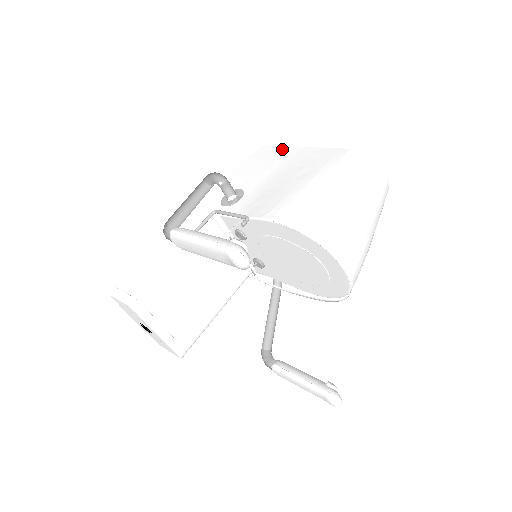
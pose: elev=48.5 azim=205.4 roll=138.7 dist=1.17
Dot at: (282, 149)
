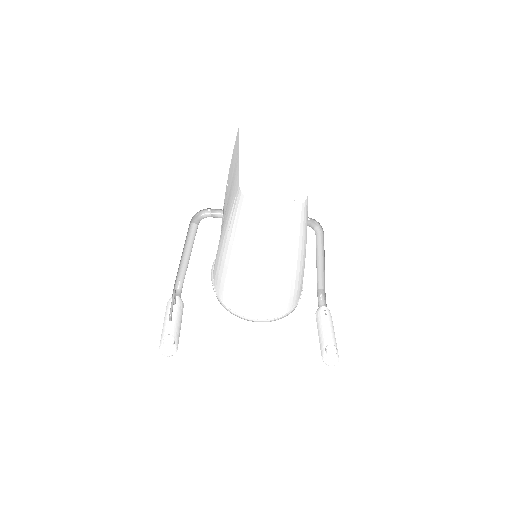
Dot at: (237, 146)
